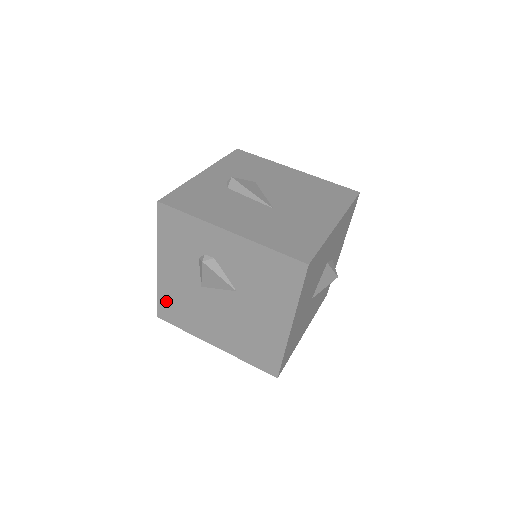
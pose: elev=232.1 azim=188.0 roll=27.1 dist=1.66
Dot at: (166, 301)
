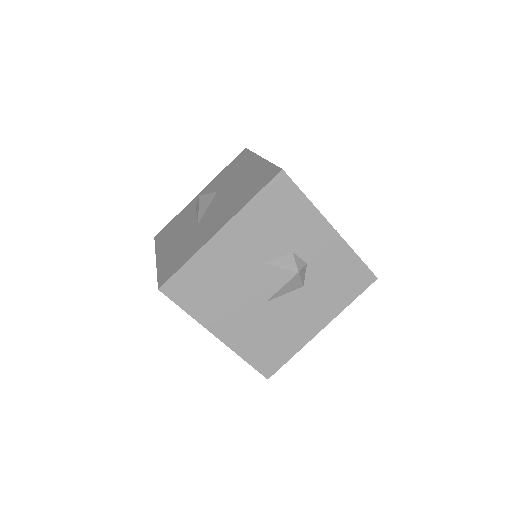
Dot at: occluded
